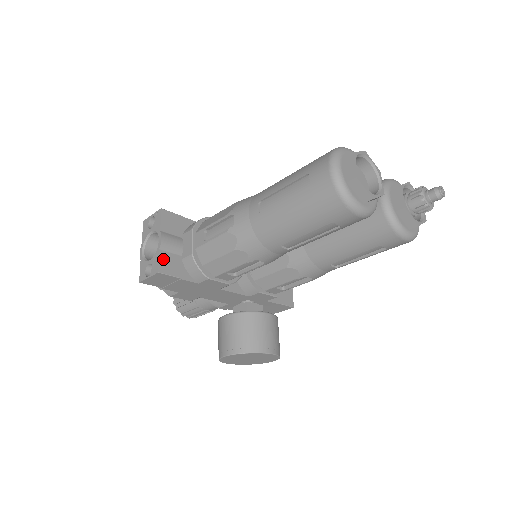
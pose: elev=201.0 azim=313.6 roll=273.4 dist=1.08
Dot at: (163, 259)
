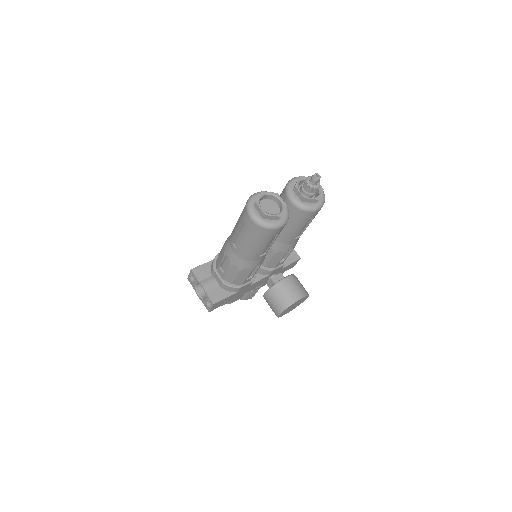
Dot at: (211, 295)
